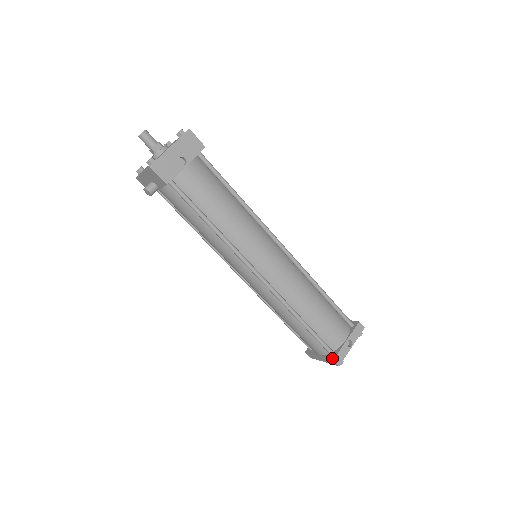
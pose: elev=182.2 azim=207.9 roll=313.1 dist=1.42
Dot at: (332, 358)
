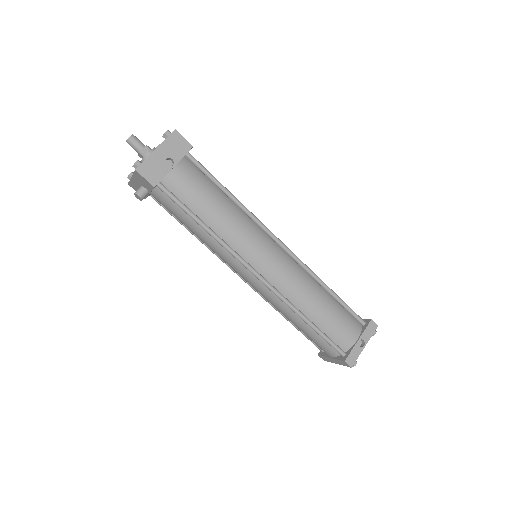
Dot at: (343, 359)
